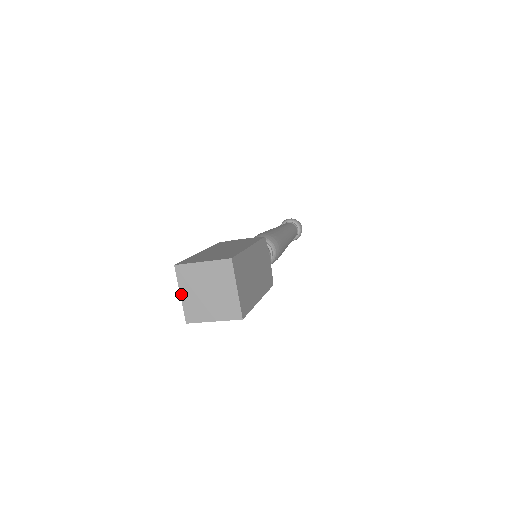
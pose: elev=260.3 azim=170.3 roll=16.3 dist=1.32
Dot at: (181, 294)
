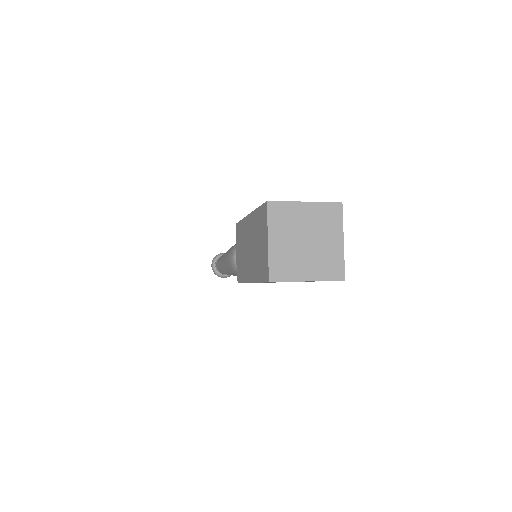
Dot at: (269, 240)
